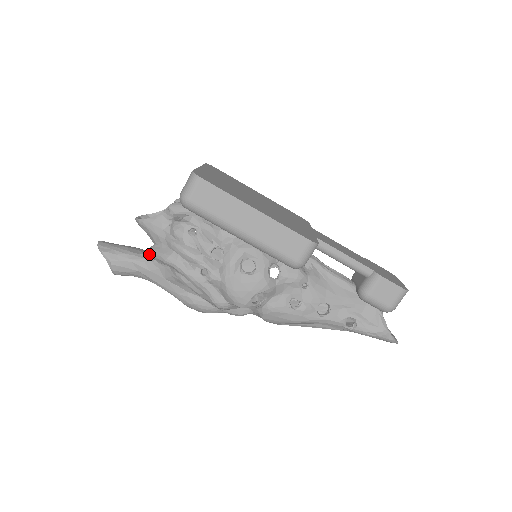
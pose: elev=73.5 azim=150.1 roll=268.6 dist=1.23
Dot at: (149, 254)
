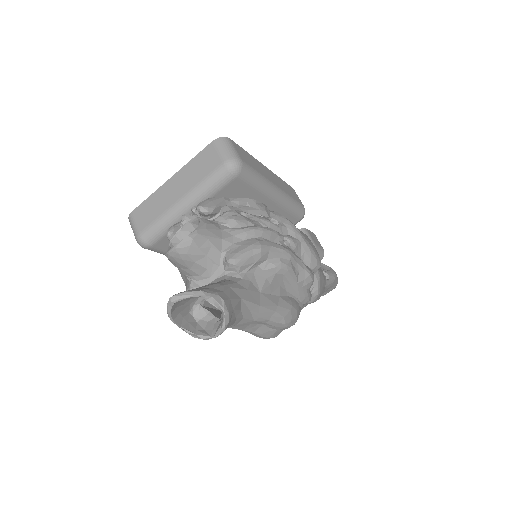
Dot at: (236, 263)
